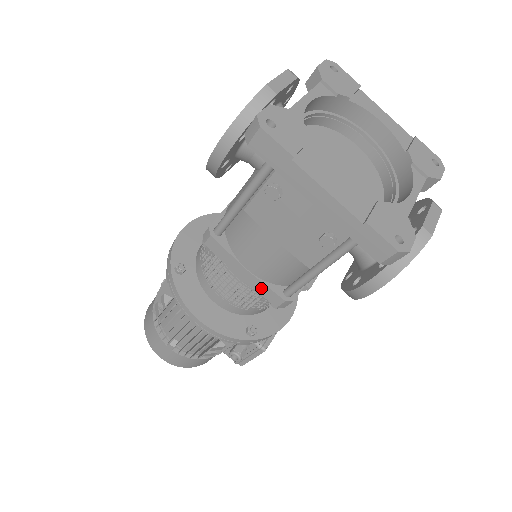
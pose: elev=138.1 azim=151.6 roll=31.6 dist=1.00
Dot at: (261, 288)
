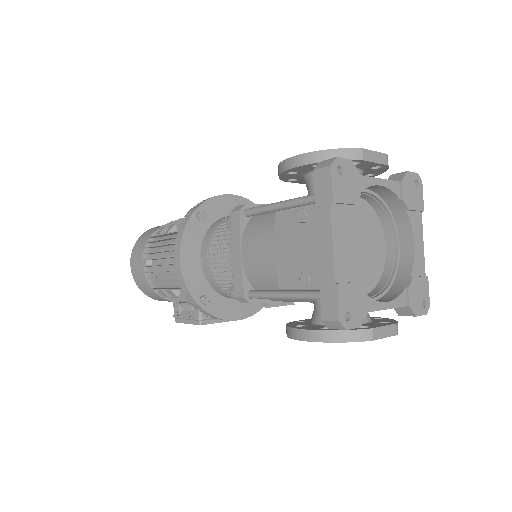
Dot at: (238, 274)
